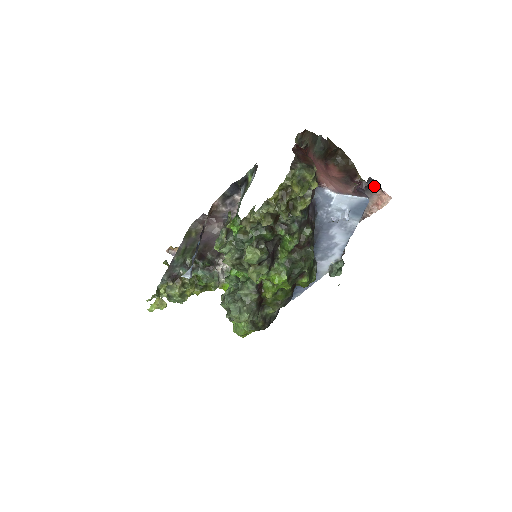
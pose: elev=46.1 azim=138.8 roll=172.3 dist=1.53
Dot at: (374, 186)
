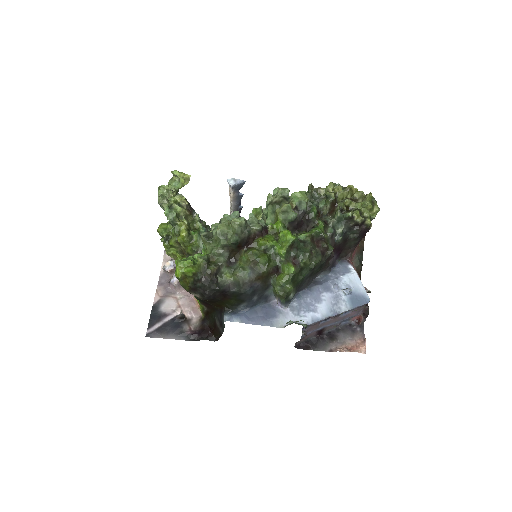
Dot at: (360, 334)
